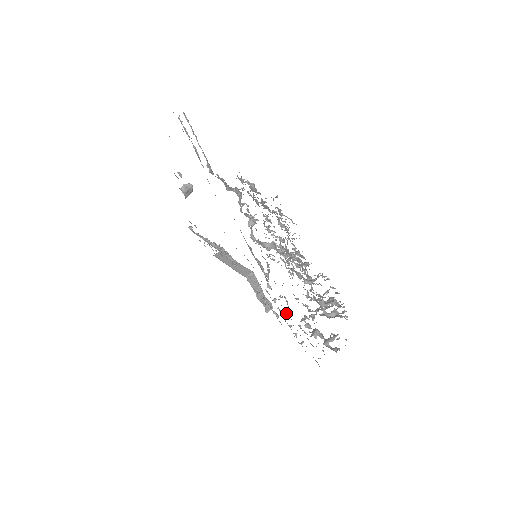
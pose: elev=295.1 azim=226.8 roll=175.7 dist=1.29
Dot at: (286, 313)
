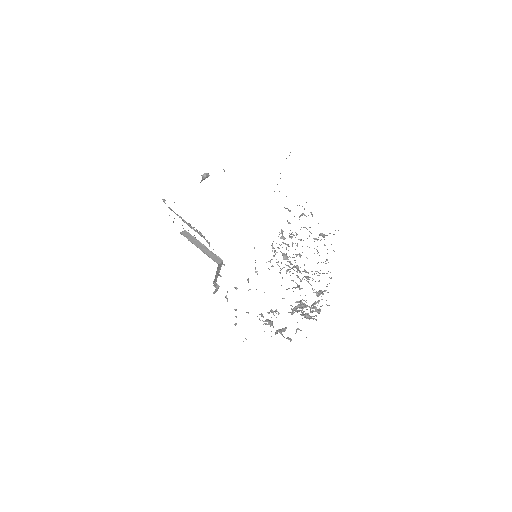
Dot at: occluded
